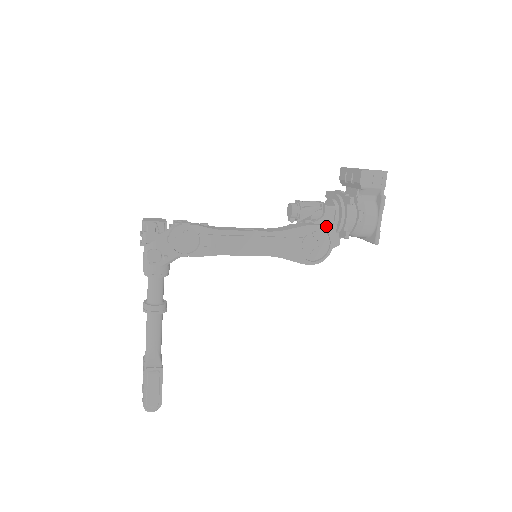
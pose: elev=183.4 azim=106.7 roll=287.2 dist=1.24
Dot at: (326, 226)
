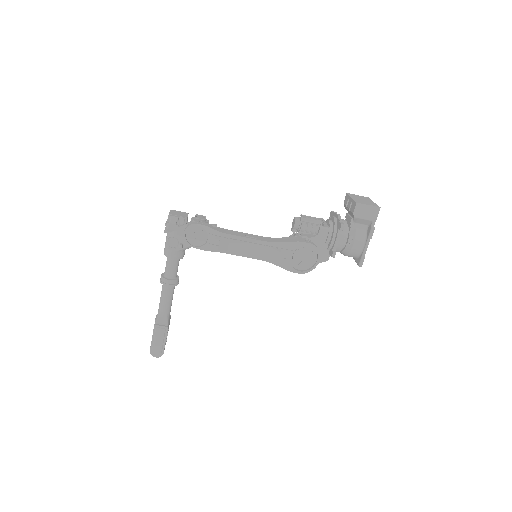
Dot at: (319, 243)
